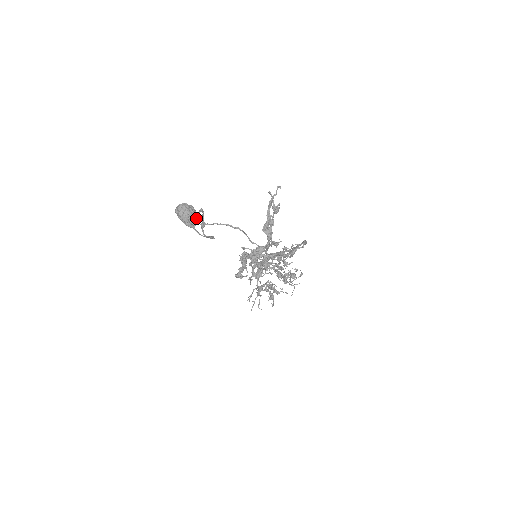
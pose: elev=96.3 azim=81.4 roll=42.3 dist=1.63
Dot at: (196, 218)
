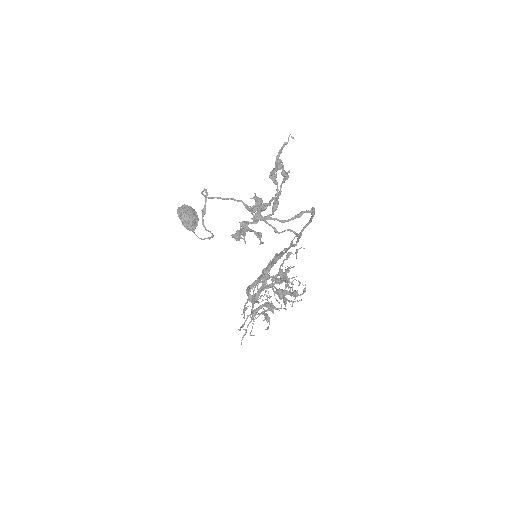
Dot at: (197, 222)
